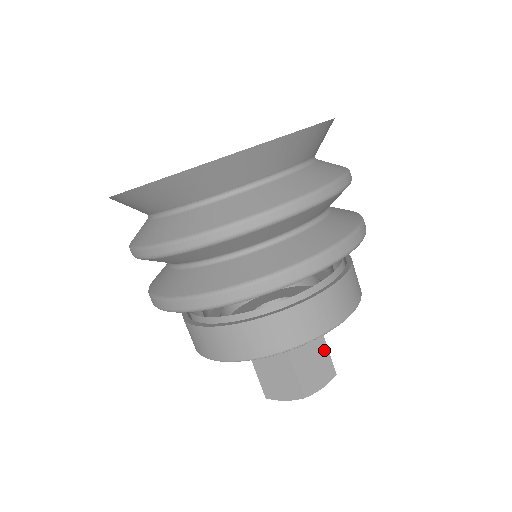
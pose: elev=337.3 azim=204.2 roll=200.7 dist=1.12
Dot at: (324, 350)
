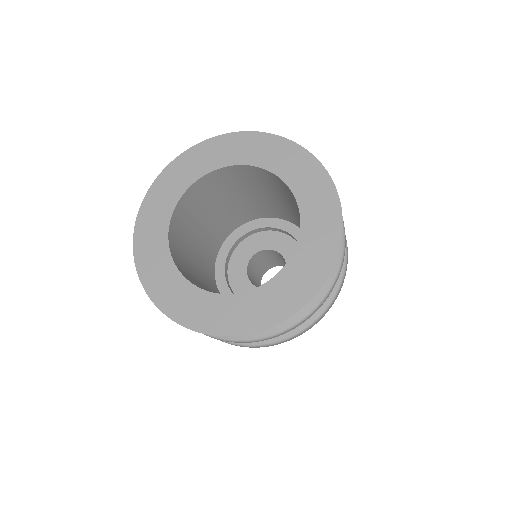
Dot at: occluded
